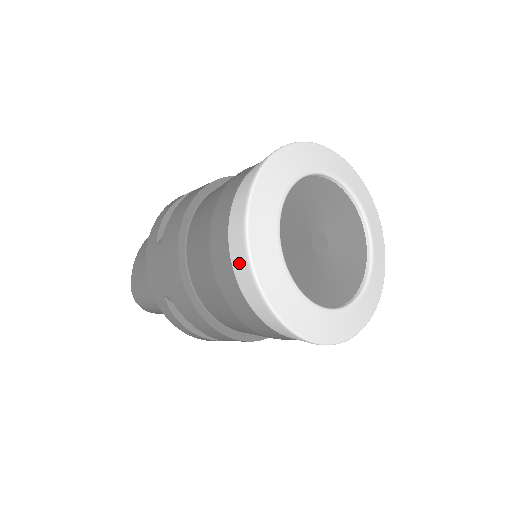
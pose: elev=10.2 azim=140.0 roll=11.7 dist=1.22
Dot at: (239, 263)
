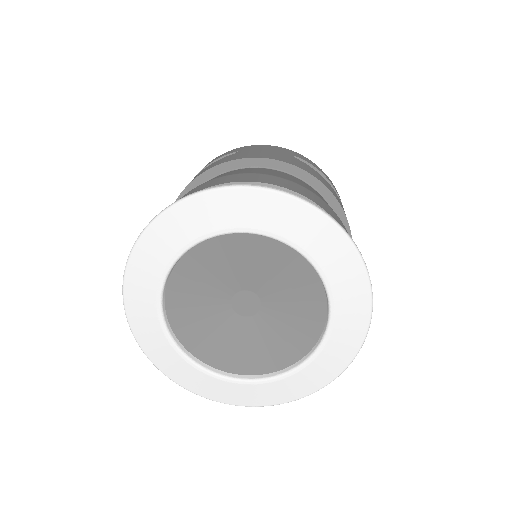
Dot at: occluded
